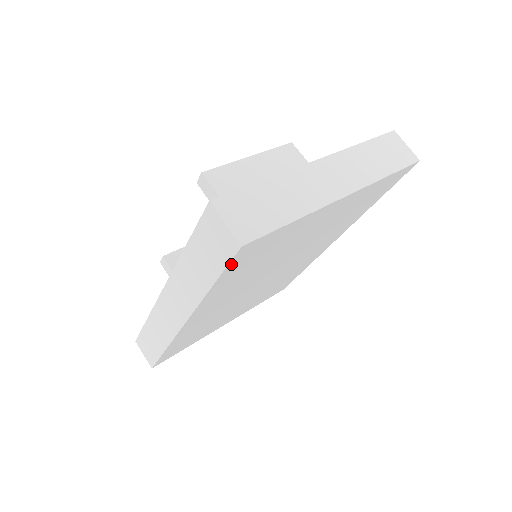
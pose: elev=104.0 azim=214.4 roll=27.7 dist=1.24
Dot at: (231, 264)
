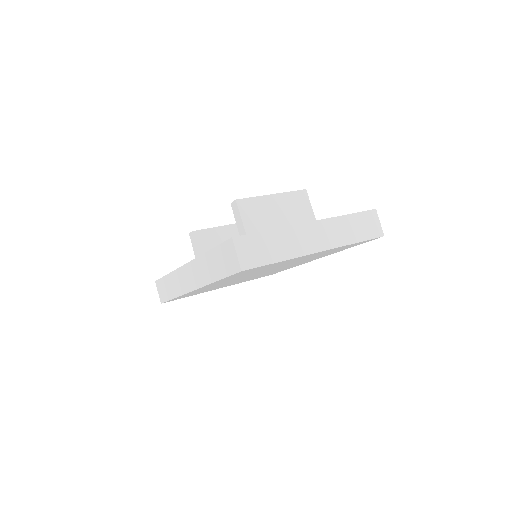
Dot at: (233, 275)
